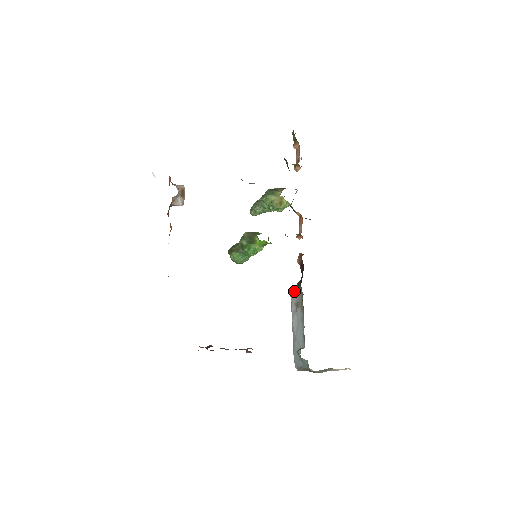
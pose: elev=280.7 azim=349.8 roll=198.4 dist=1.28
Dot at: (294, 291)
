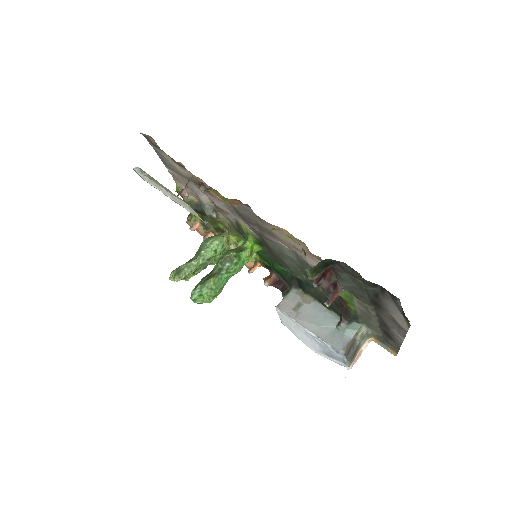
Dot at: (284, 302)
